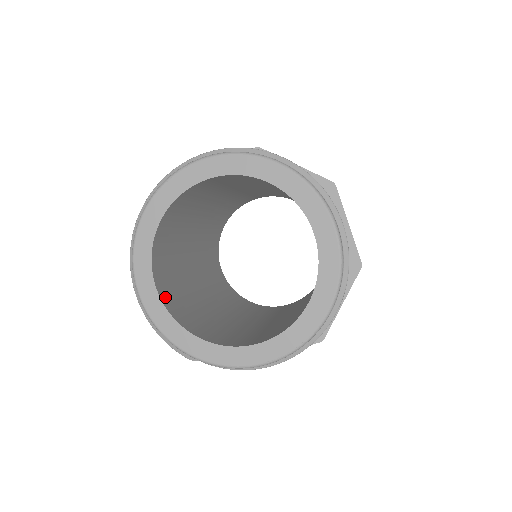
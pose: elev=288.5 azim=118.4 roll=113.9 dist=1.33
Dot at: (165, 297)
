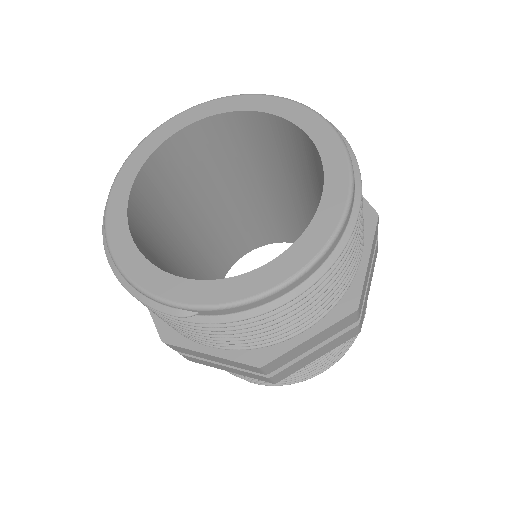
Dot at: (145, 256)
